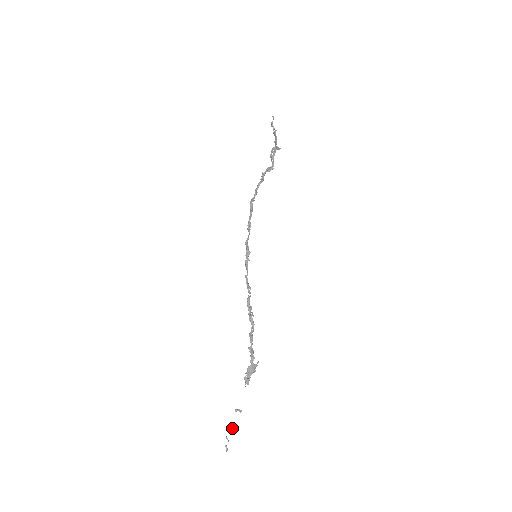
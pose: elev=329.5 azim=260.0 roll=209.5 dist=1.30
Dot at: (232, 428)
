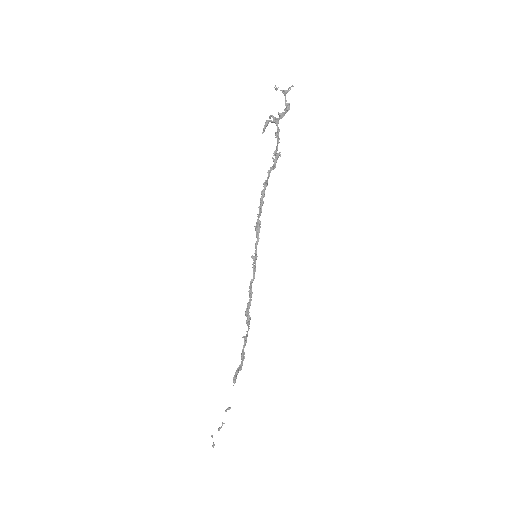
Dot at: occluded
